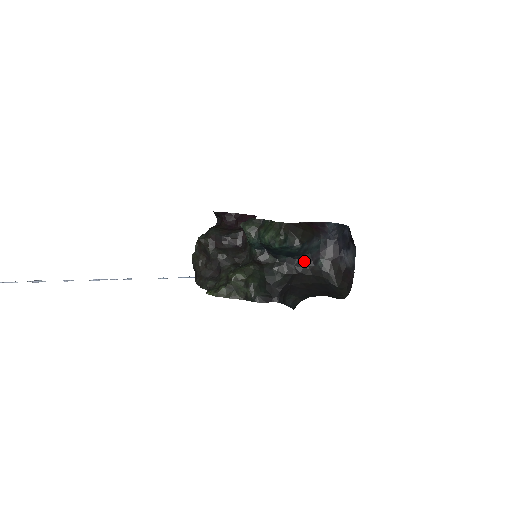
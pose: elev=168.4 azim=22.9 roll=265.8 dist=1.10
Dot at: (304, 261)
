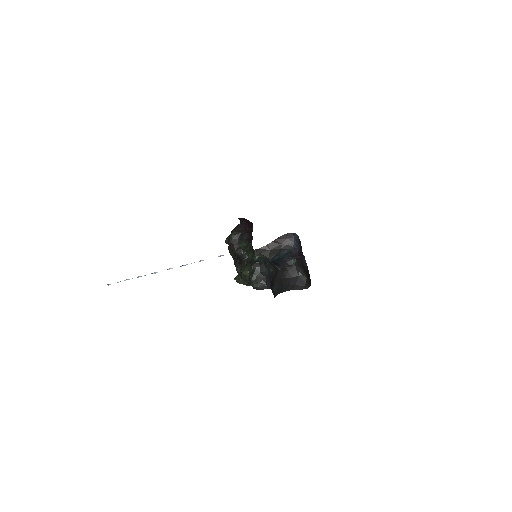
Dot at: (281, 263)
